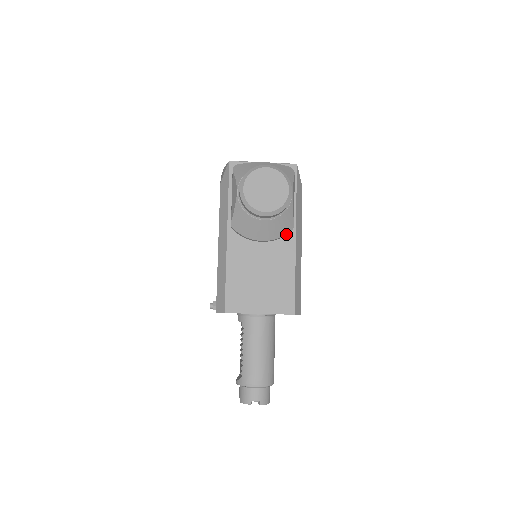
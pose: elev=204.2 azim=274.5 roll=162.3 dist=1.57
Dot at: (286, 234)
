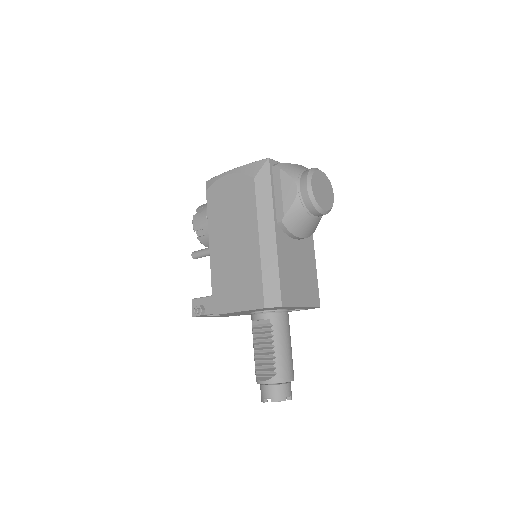
Dot at: (311, 234)
